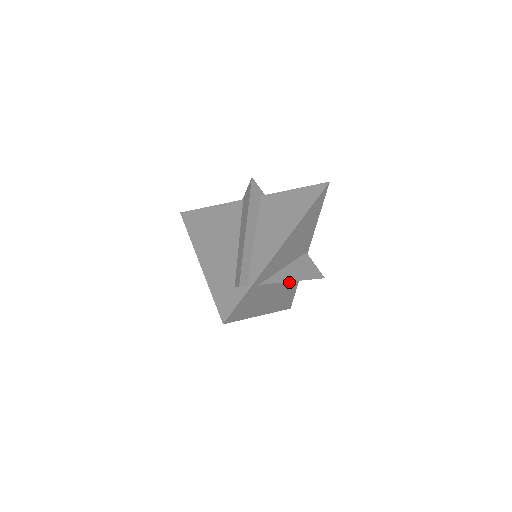
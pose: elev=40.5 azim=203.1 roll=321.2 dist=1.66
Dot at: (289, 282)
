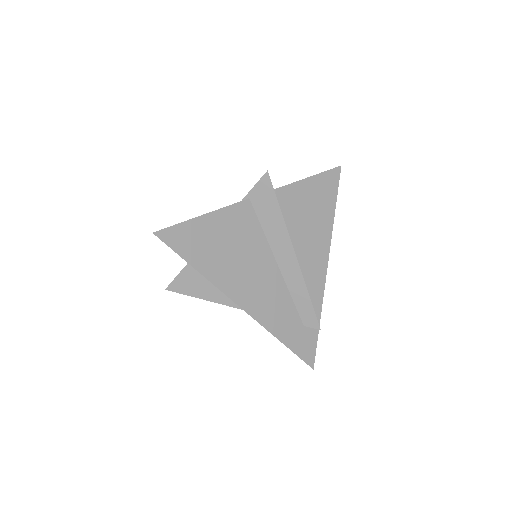
Dot at: occluded
